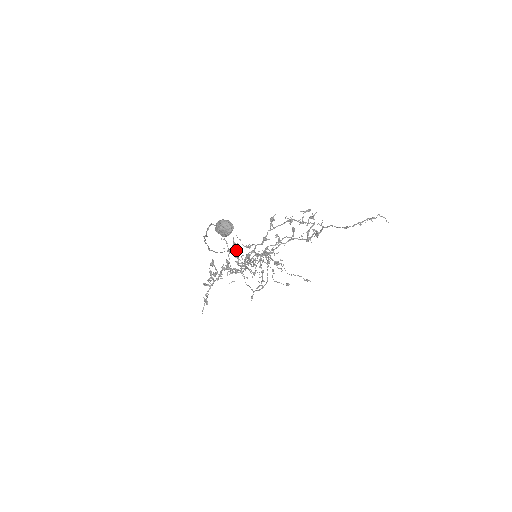
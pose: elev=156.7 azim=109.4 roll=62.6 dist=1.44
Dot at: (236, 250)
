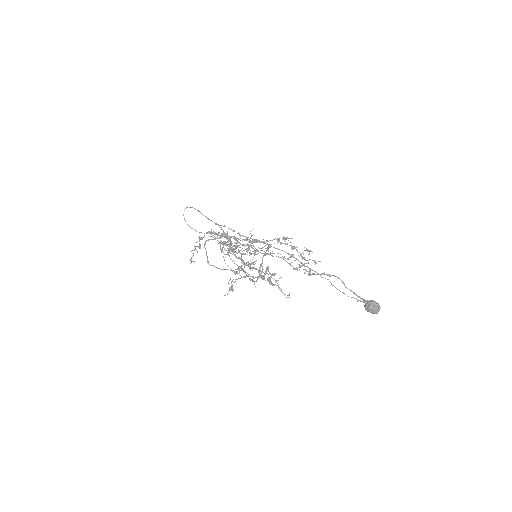
Dot at: occluded
